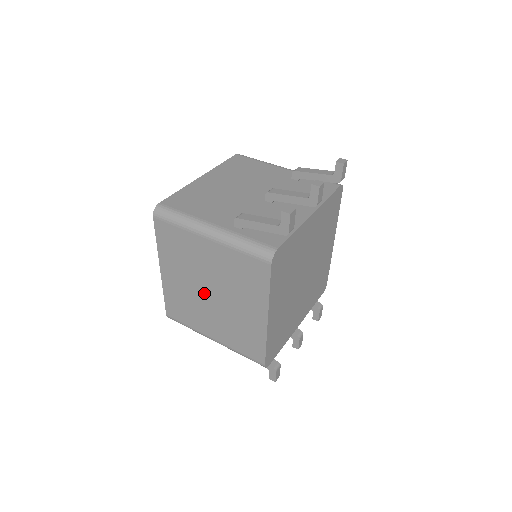
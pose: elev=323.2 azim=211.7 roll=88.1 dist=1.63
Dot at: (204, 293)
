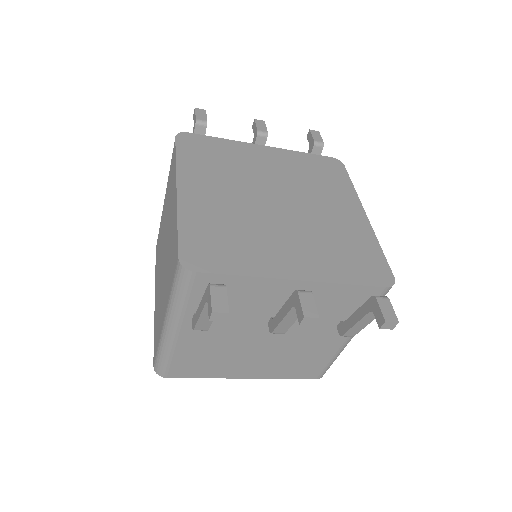
Dot at: (163, 262)
